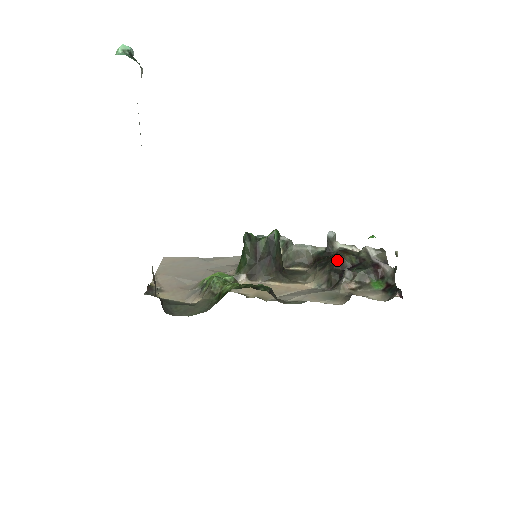
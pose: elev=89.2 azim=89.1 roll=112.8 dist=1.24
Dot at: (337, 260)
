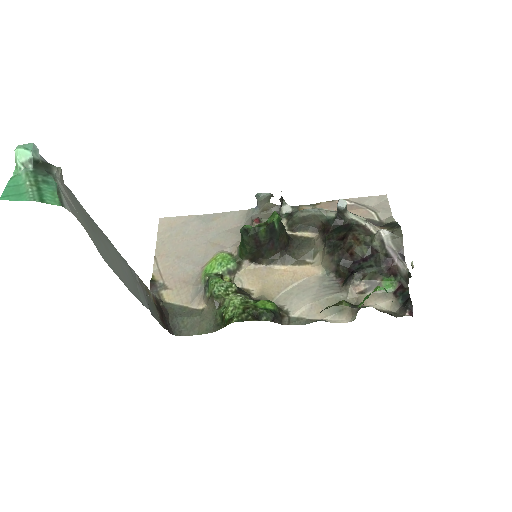
Dot at: (346, 250)
